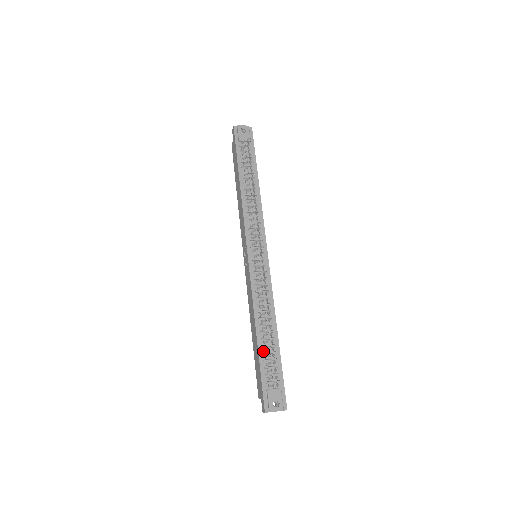
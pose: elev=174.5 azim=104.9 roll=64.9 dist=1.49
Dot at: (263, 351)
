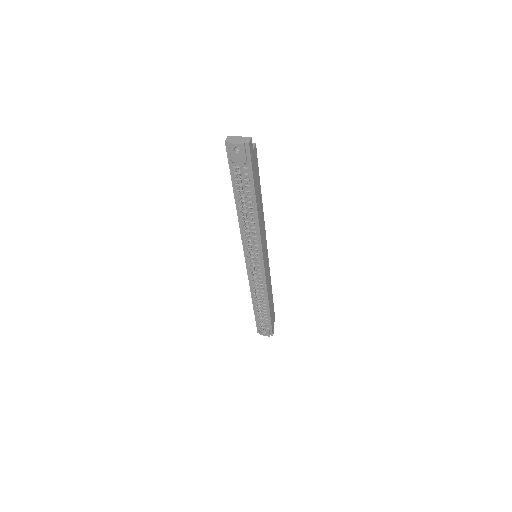
Dot at: occluded
